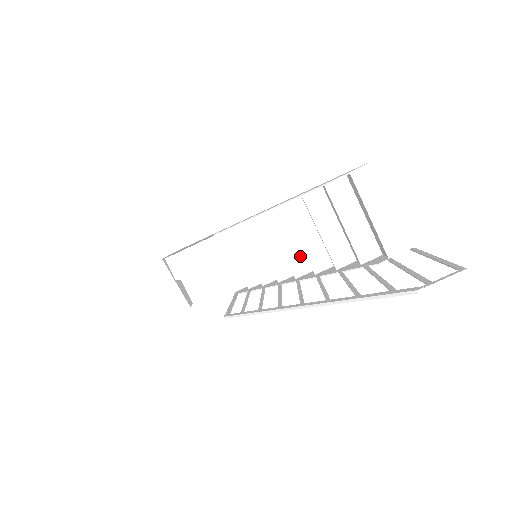
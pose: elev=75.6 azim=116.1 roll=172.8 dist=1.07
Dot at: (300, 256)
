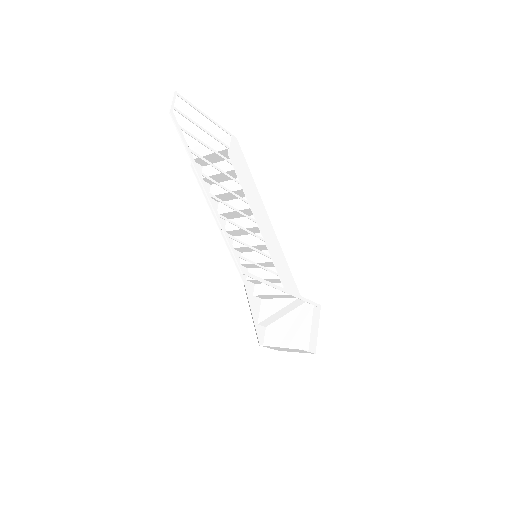
Dot at: occluded
